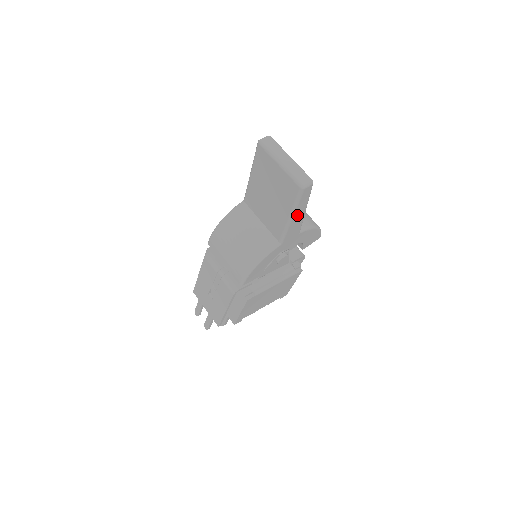
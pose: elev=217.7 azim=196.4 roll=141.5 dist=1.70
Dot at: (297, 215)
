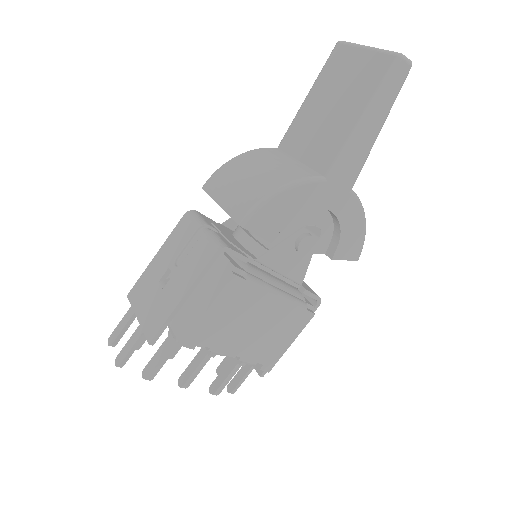
Dot at: (370, 125)
